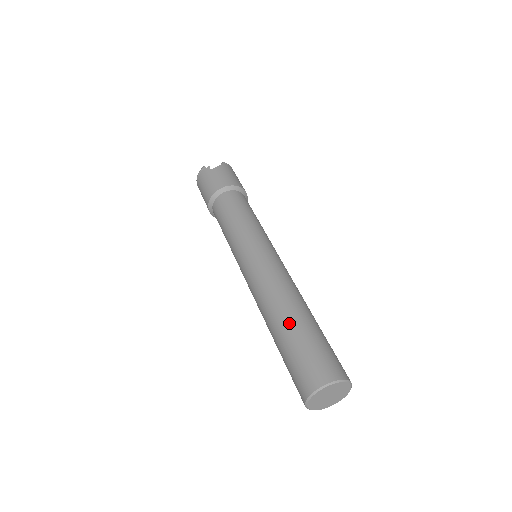
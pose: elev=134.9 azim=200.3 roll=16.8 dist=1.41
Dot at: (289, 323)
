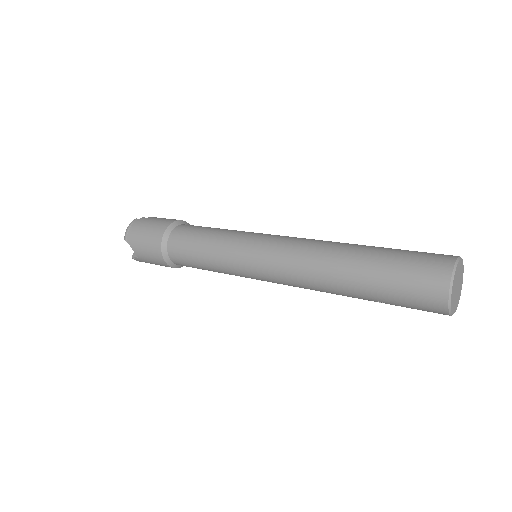
Dot at: (367, 248)
